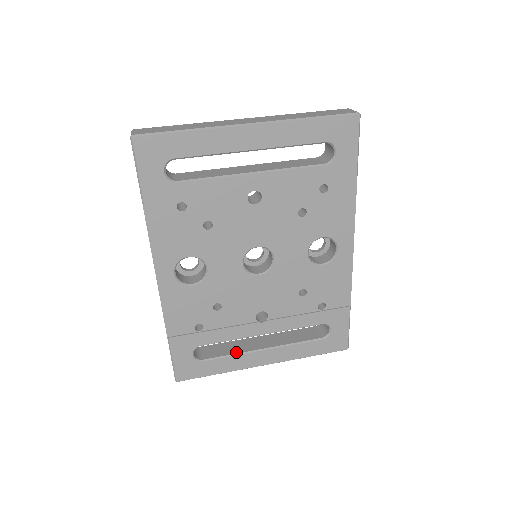
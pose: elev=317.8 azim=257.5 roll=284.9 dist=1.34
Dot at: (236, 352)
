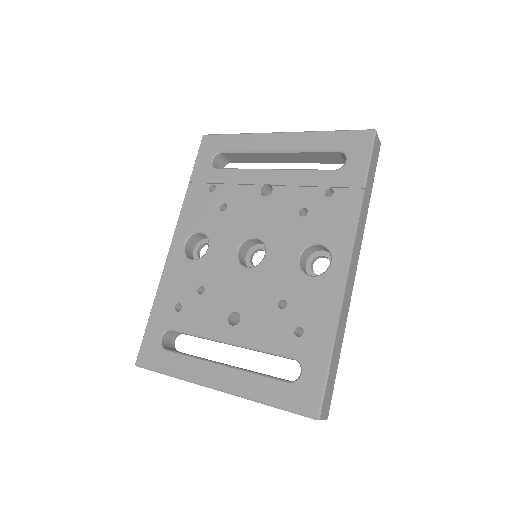
Dot at: (197, 357)
